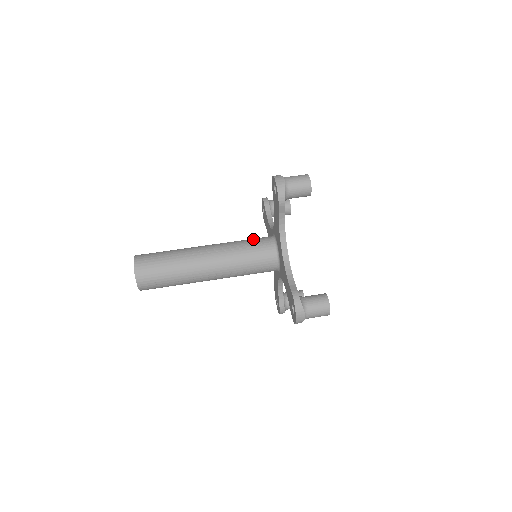
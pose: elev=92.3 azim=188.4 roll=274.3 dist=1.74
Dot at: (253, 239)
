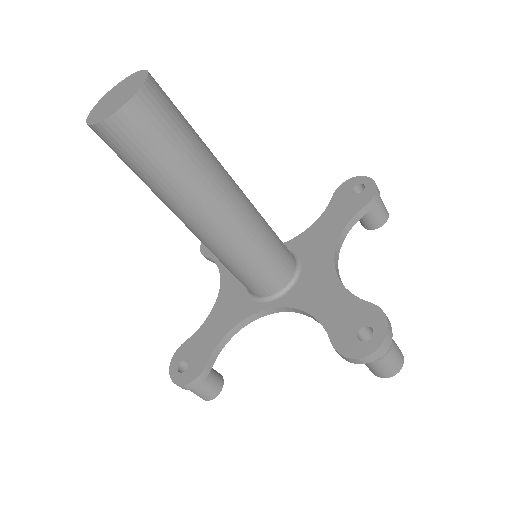
Dot at: occluded
